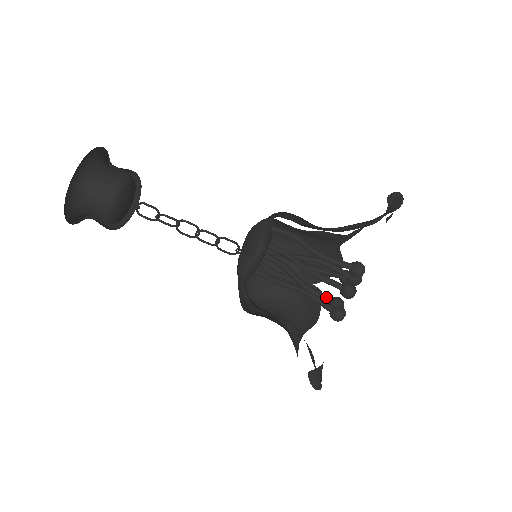
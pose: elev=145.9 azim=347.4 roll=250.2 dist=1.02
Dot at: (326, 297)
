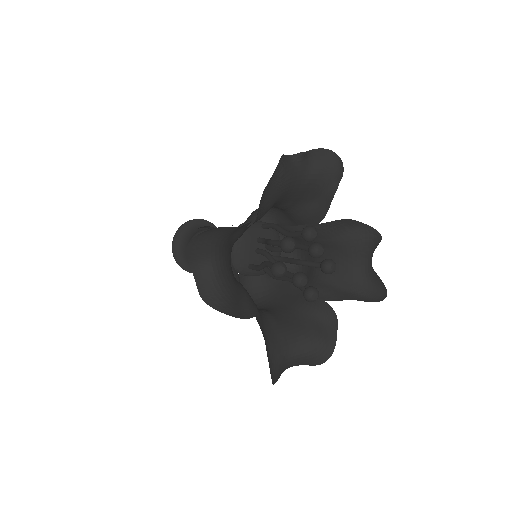
Dot at: (291, 273)
